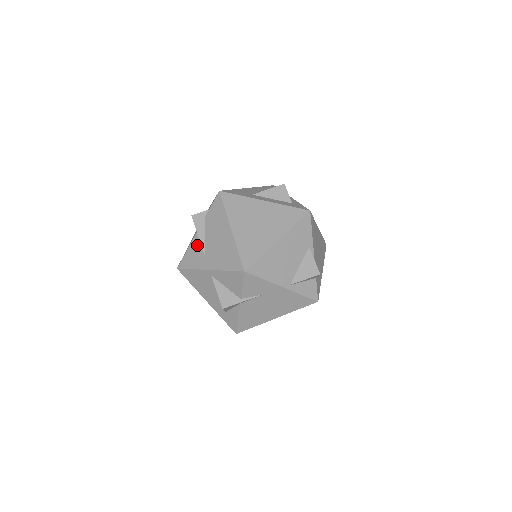
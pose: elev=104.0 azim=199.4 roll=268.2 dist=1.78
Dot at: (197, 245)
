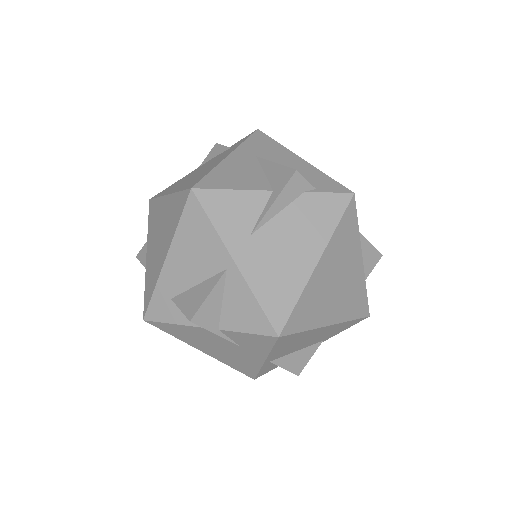
Dot at: (254, 207)
